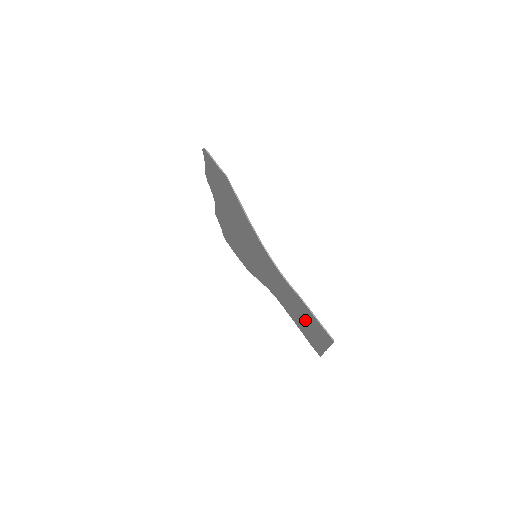
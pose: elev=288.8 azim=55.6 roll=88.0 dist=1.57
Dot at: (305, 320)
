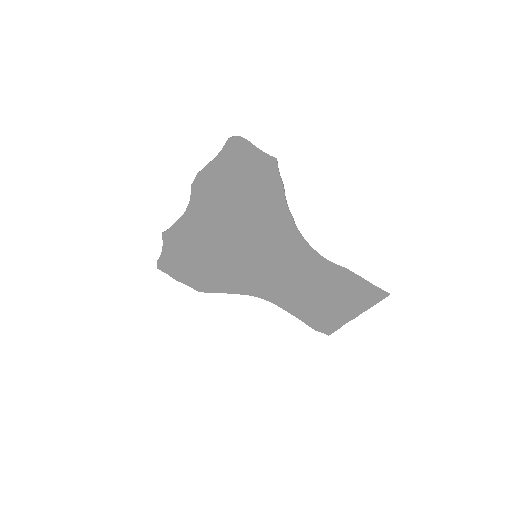
Dot at: (332, 297)
